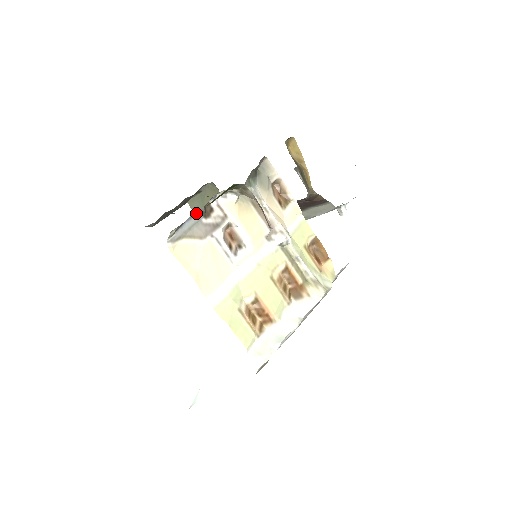
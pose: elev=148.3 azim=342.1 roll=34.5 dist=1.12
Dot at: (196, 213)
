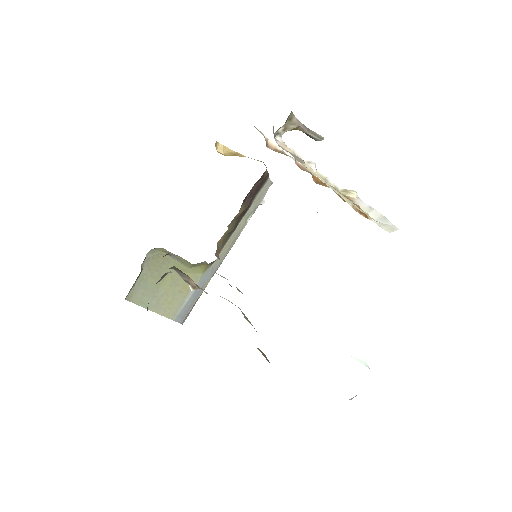
Dot at: occluded
